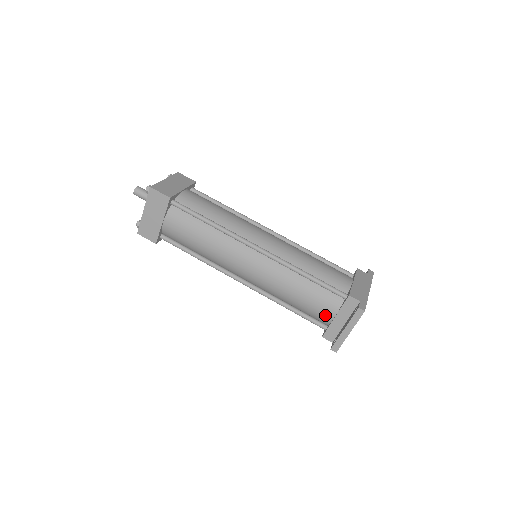
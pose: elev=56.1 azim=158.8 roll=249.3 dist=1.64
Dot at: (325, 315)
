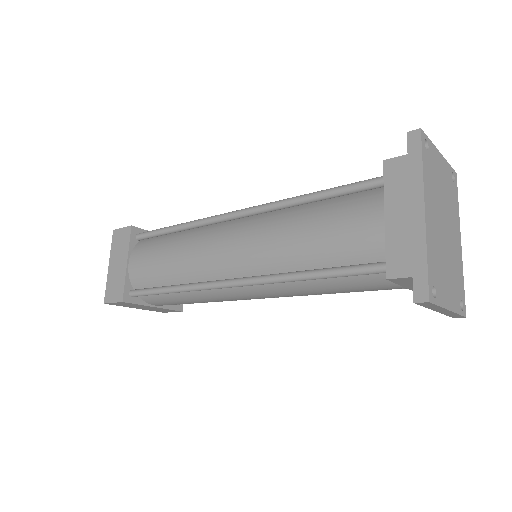
Dot at: occluded
